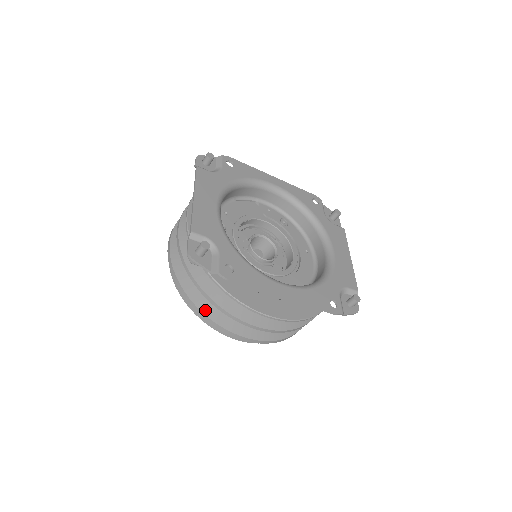
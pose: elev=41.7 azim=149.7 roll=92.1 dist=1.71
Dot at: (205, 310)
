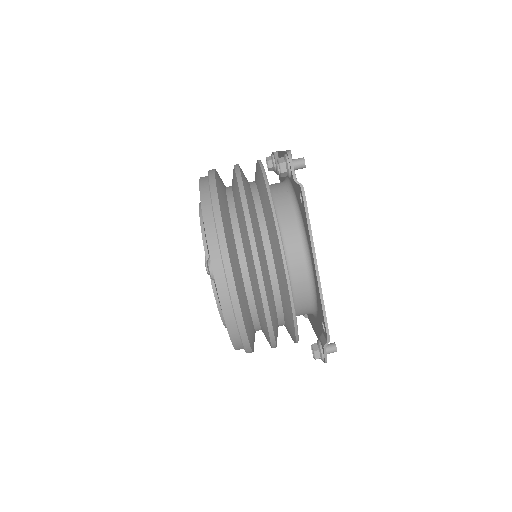
Dot at: (225, 225)
